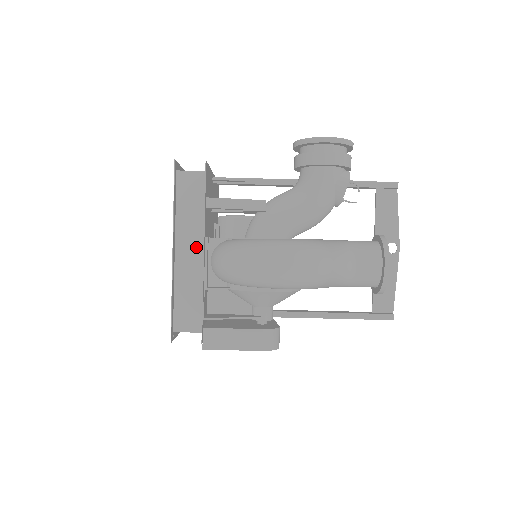
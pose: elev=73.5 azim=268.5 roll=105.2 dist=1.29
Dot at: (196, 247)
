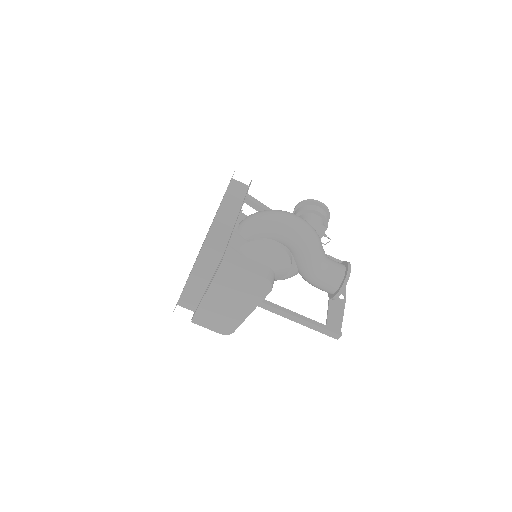
Dot at: (233, 212)
